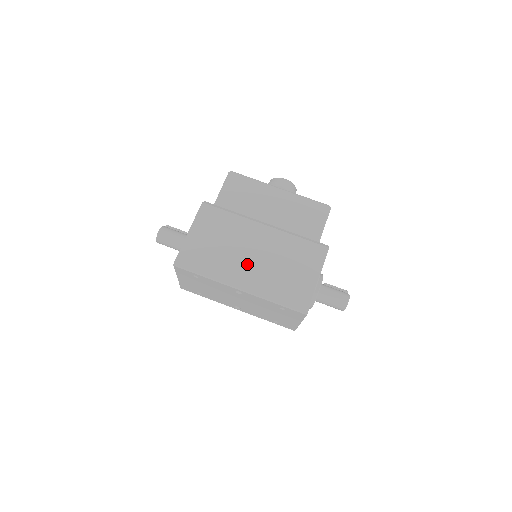
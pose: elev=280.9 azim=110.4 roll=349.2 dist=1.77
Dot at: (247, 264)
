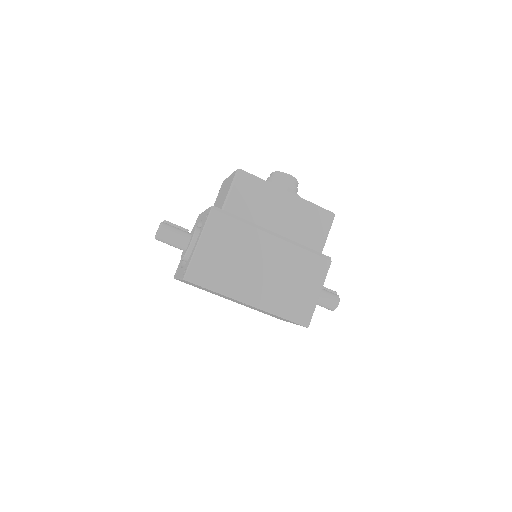
Dot at: (256, 278)
